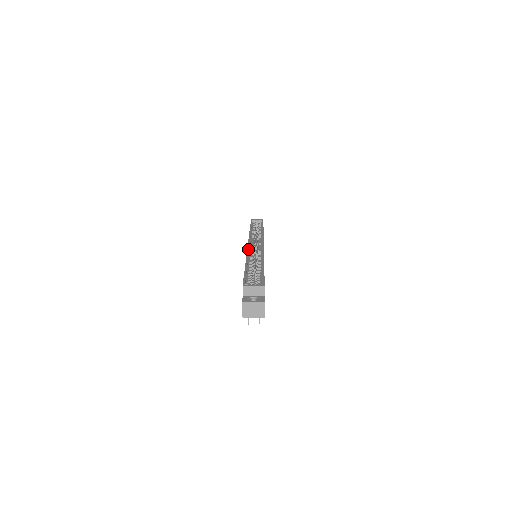
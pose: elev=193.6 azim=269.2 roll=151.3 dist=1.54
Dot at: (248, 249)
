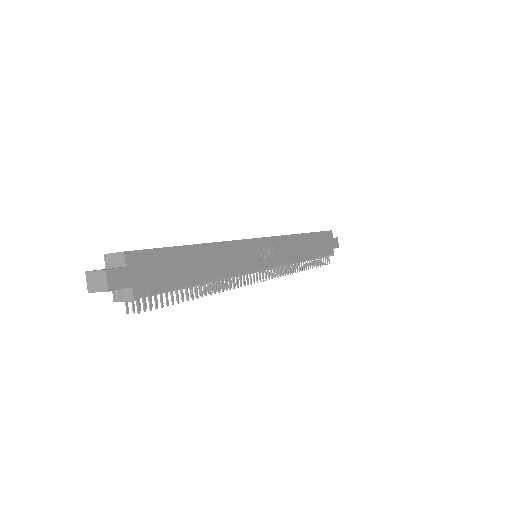
Dot at: occluded
